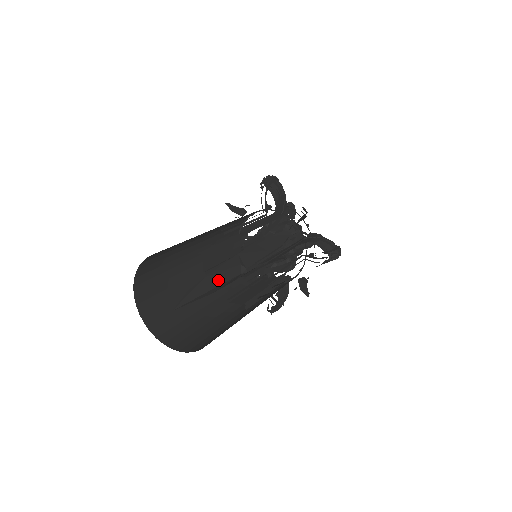
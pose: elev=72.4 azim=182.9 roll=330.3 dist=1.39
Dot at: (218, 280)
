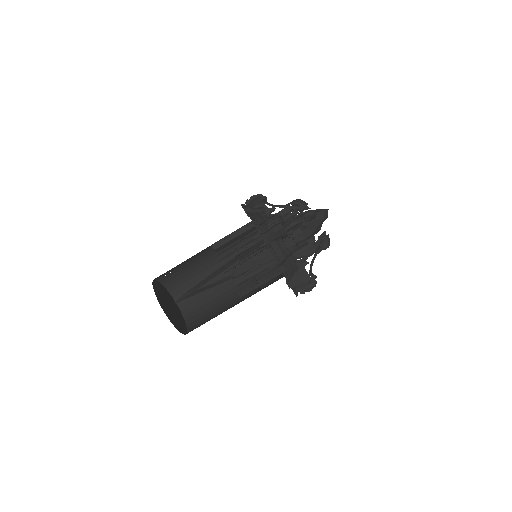
Dot at: (209, 287)
